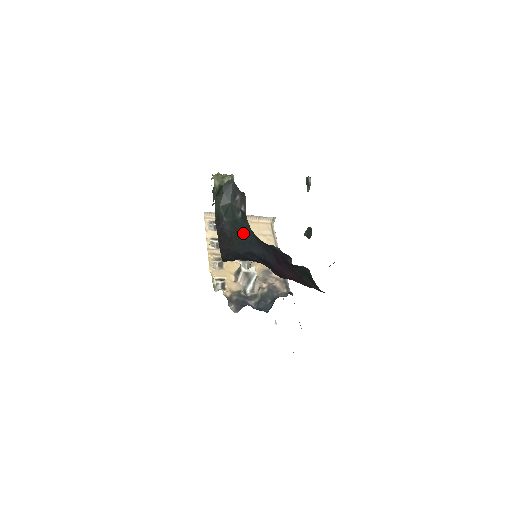
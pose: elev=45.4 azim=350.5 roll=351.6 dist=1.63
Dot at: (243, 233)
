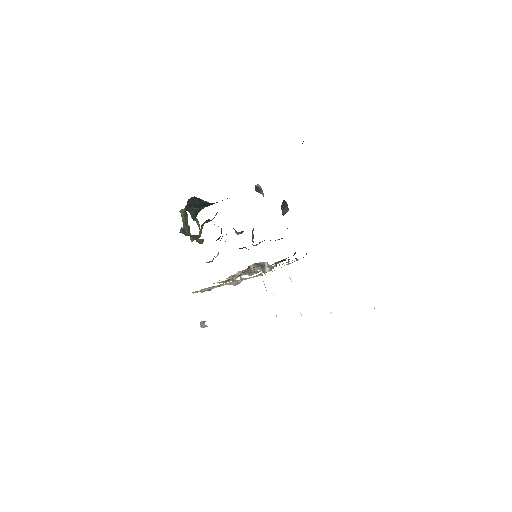
Dot at: occluded
